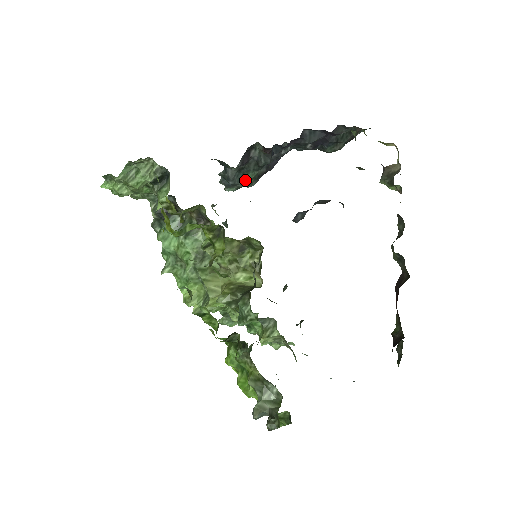
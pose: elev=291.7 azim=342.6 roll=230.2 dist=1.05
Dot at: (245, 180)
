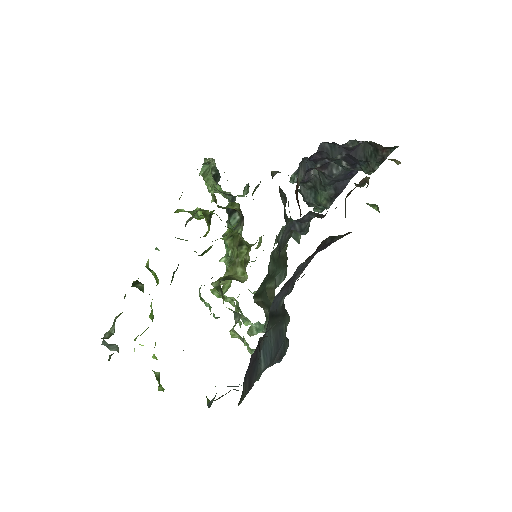
Dot at: (317, 200)
